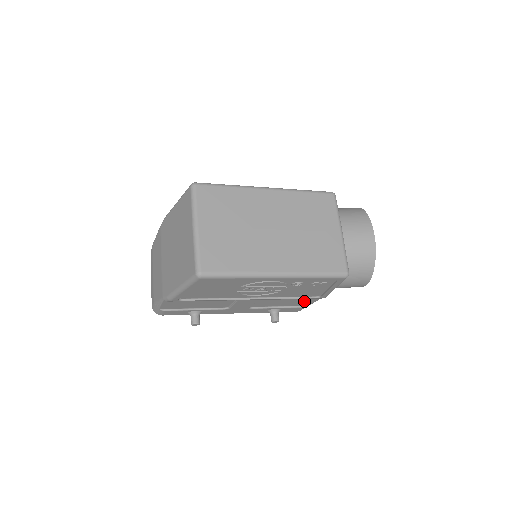
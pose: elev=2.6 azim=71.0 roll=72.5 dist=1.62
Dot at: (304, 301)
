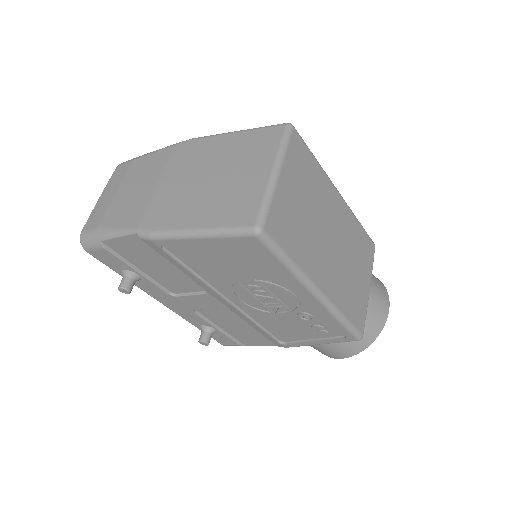
Dot at: (253, 338)
